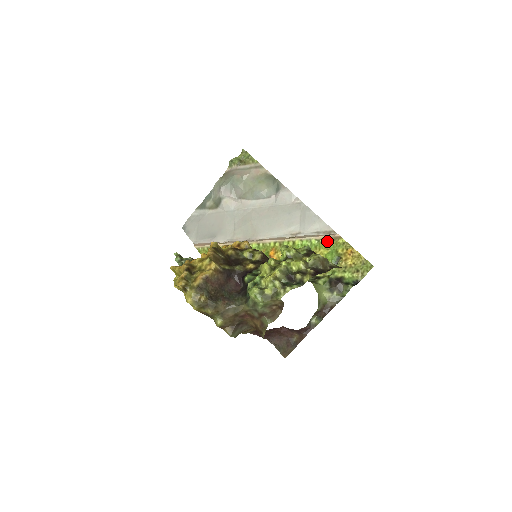
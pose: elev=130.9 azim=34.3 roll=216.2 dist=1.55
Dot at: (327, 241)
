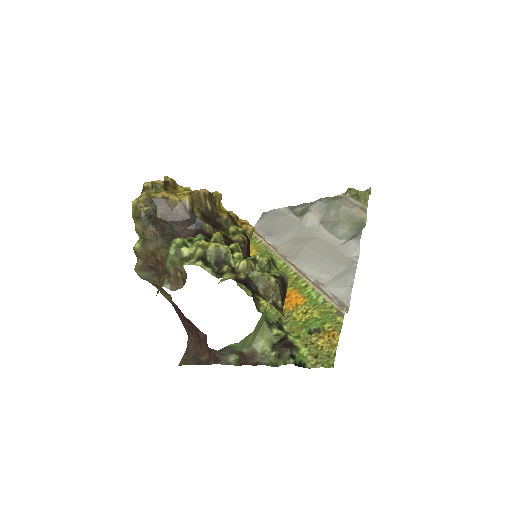
Dot at: (329, 308)
